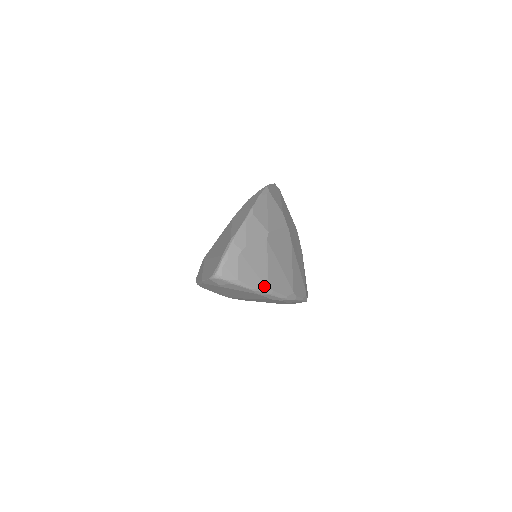
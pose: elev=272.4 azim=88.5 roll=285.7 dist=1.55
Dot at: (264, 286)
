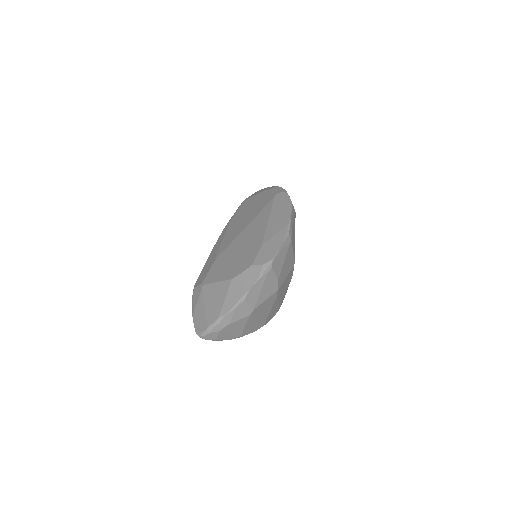
Dot at: (237, 337)
